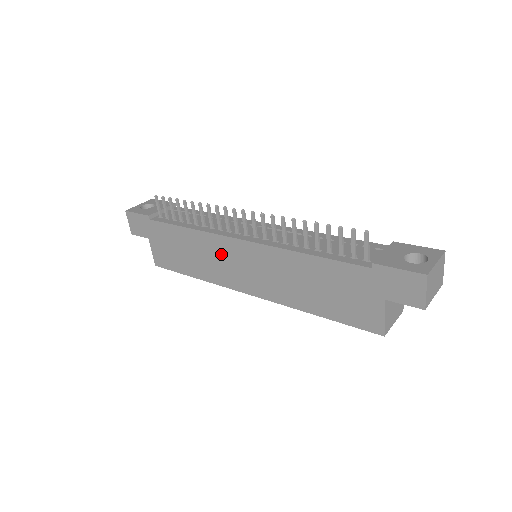
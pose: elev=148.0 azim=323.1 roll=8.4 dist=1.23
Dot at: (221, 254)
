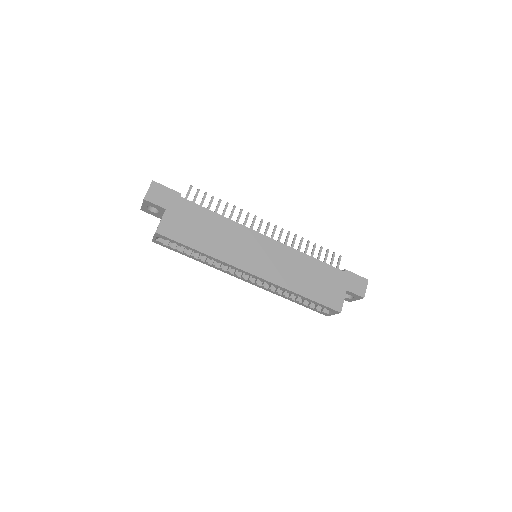
Dot at: (243, 241)
